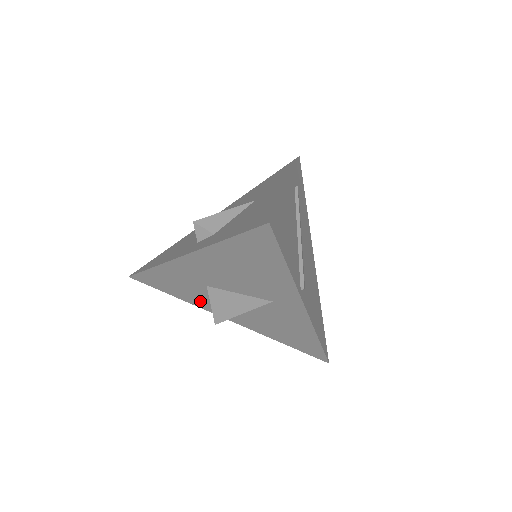
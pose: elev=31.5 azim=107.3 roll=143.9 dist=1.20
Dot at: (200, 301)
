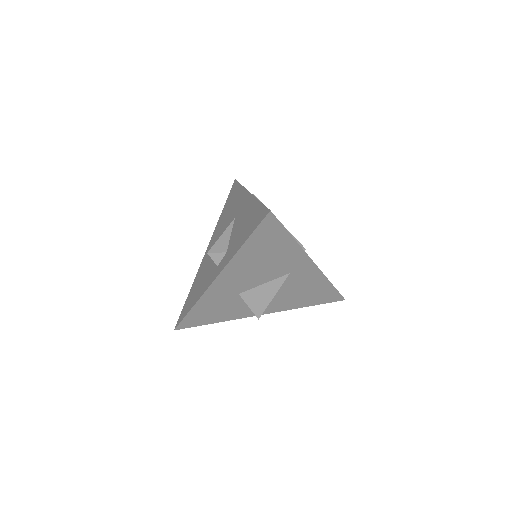
Dot at: (236, 312)
